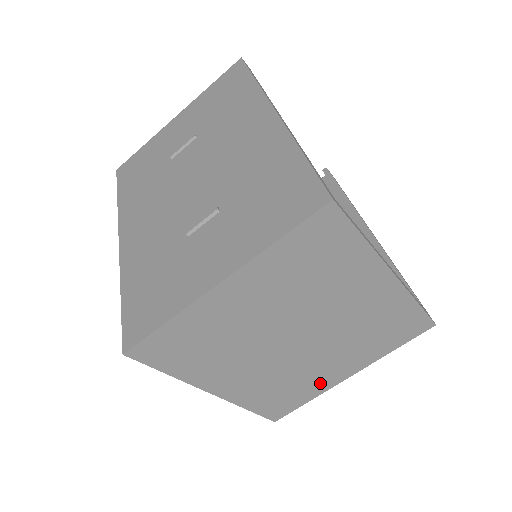
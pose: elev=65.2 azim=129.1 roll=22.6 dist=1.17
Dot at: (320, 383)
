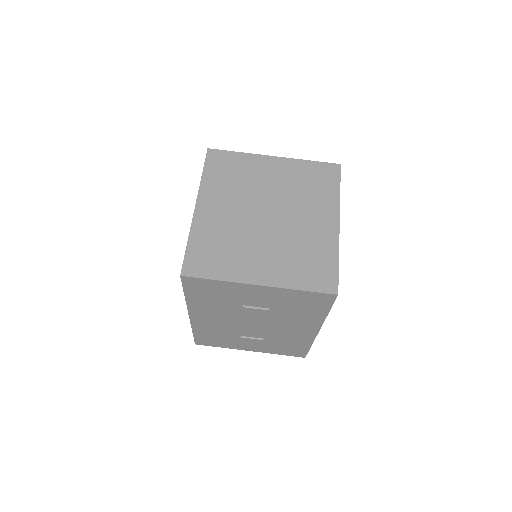
Dot at: (240, 269)
